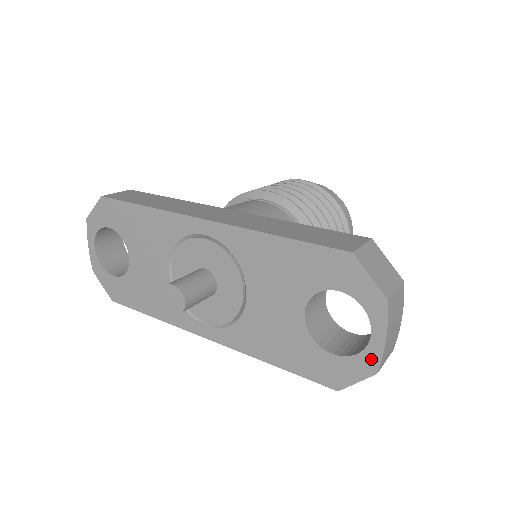
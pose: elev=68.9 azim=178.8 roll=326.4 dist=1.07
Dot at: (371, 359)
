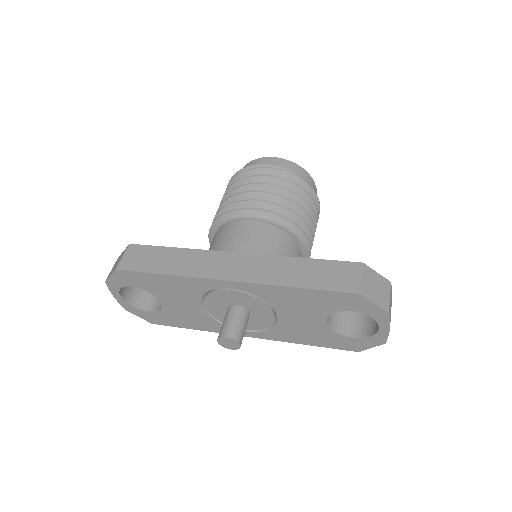
Dot at: (380, 338)
